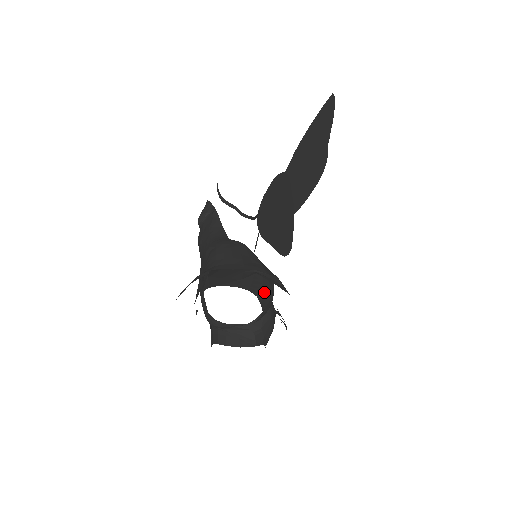
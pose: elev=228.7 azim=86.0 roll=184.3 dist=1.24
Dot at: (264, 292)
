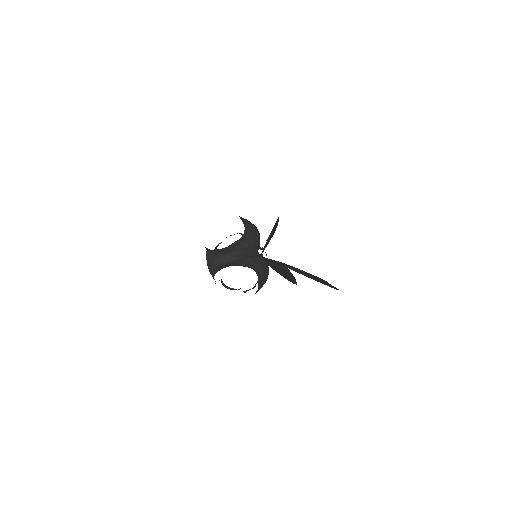
Dot at: (247, 222)
